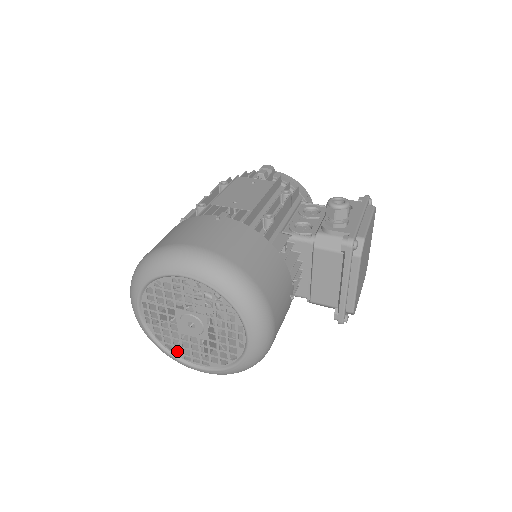
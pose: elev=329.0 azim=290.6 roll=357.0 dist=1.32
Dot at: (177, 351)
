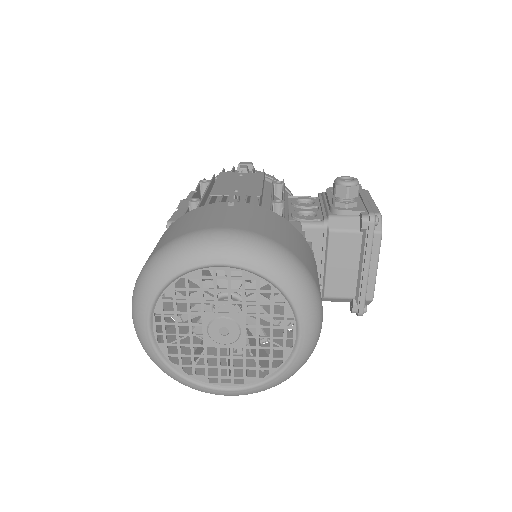
Dot at: occluded
